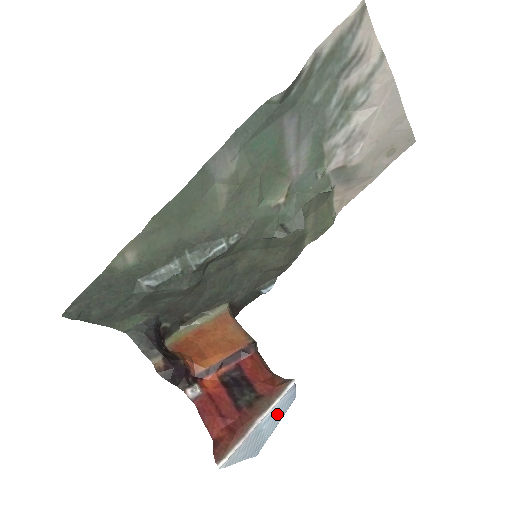
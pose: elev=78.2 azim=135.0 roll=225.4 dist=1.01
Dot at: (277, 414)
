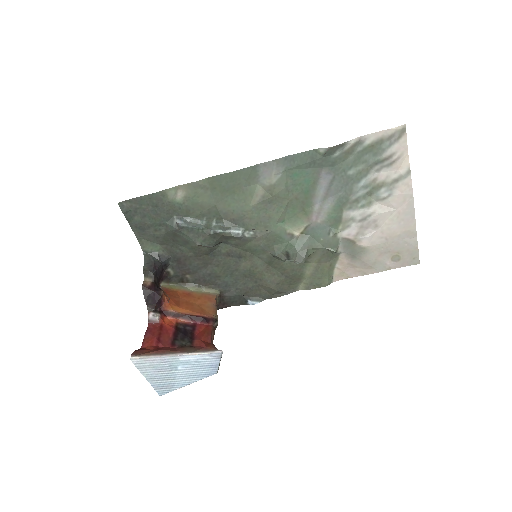
Dot at: (195, 369)
